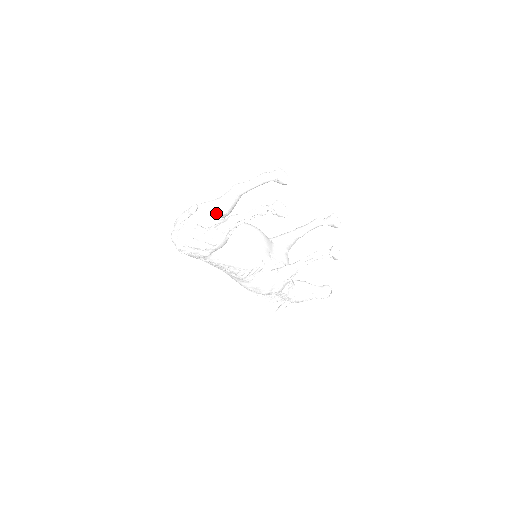
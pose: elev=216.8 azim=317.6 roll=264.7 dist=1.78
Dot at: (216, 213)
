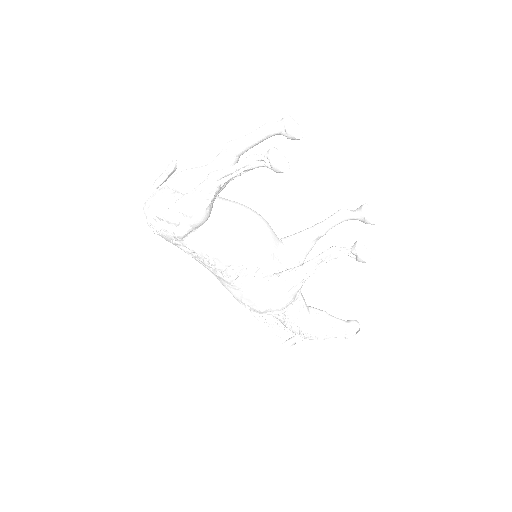
Dot at: occluded
